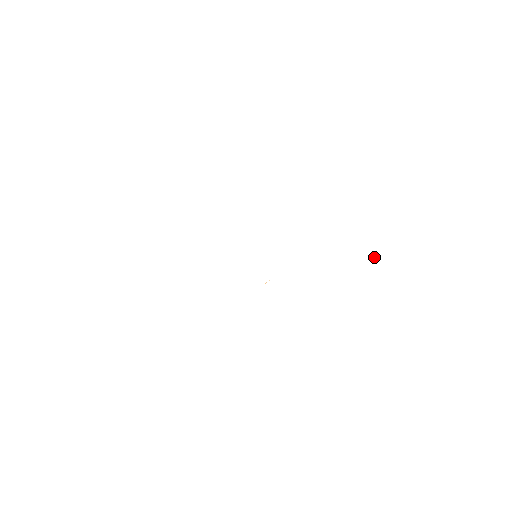
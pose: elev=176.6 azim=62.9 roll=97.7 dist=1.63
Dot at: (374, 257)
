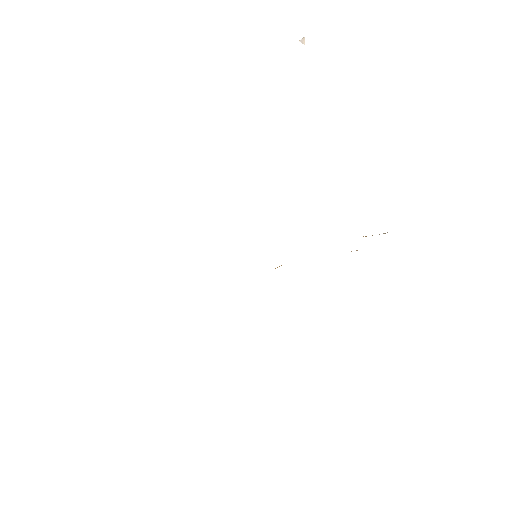
Dot at: (302, 39)
